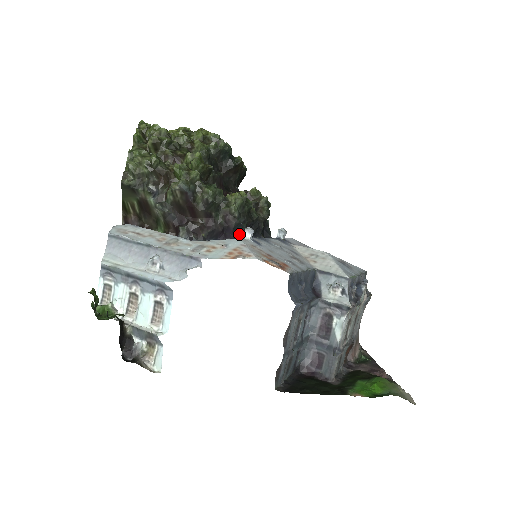
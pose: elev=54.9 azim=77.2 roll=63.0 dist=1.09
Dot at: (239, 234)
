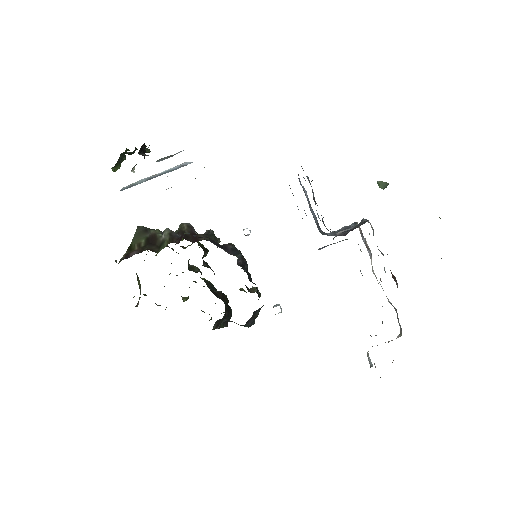
Dot at: occluded
